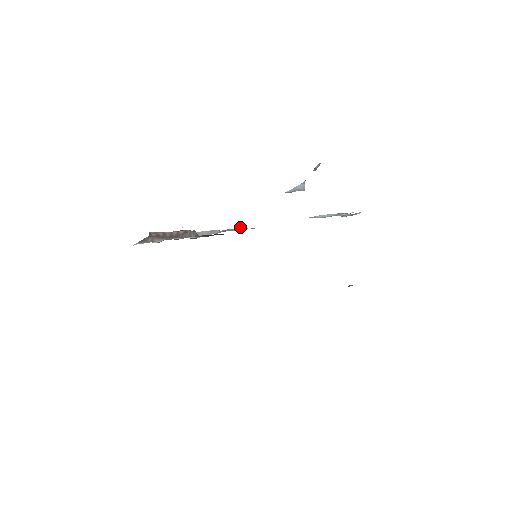
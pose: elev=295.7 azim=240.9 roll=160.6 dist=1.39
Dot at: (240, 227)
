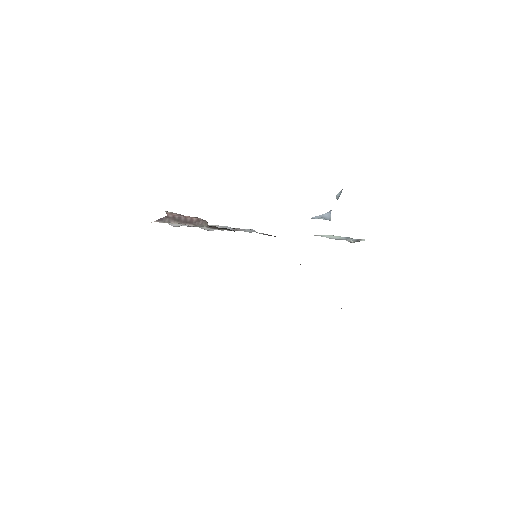
Dot at: (250, 229)
